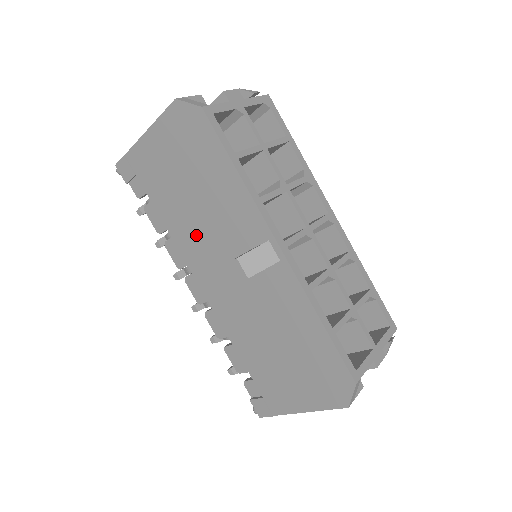
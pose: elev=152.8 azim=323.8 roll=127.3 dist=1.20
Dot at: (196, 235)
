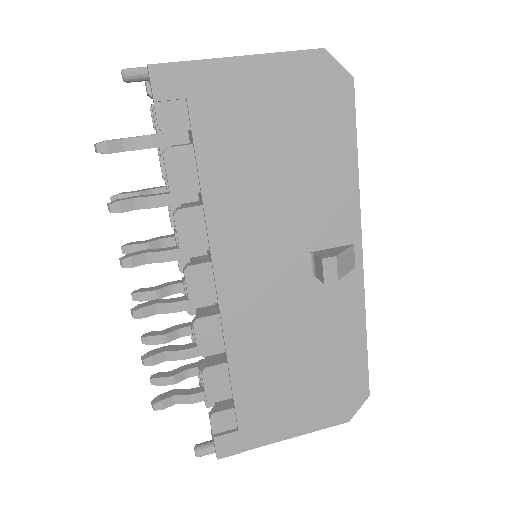
Dot at: (253, 214)
